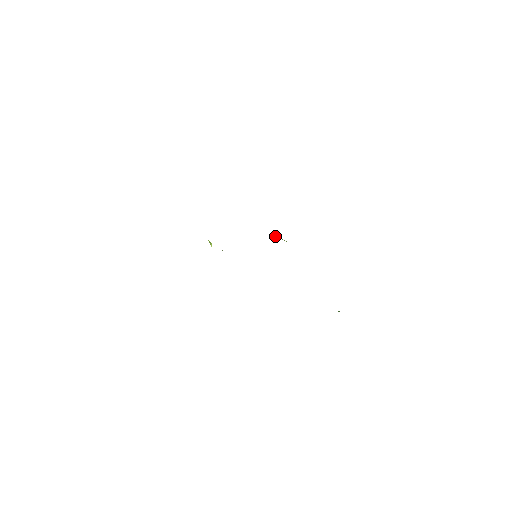
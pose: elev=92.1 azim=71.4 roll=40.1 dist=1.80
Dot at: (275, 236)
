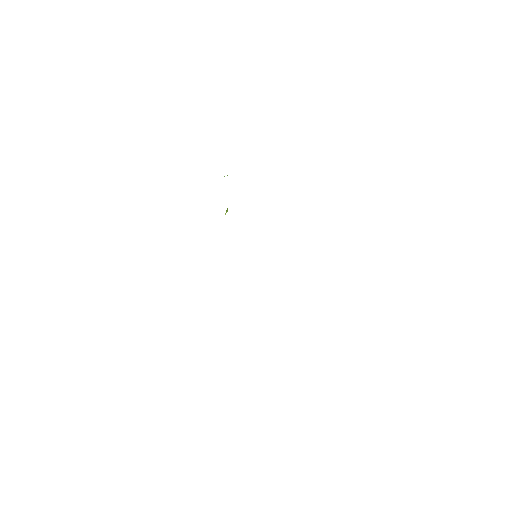
Dot at: occluded
